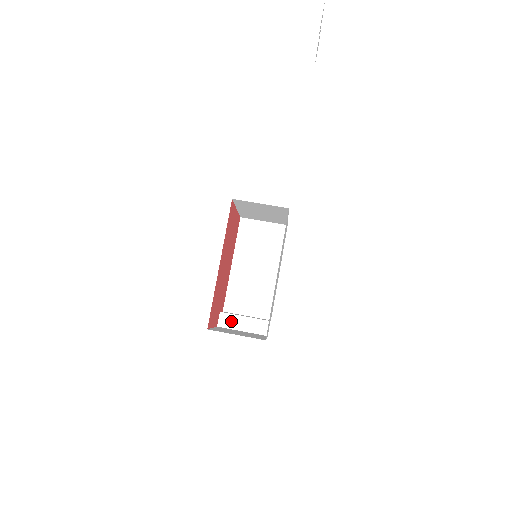
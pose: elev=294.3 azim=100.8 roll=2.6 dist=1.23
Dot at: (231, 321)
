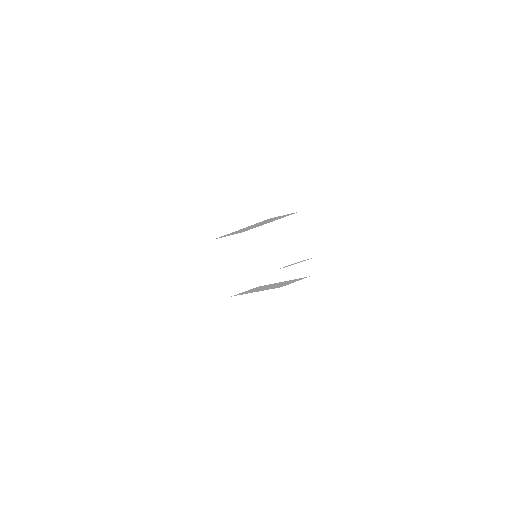
Dot at: occluded
